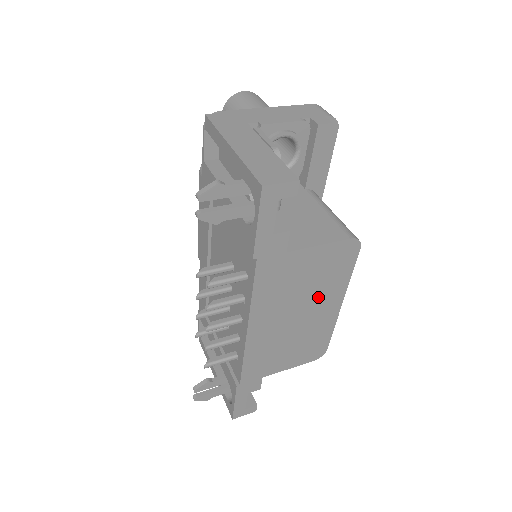
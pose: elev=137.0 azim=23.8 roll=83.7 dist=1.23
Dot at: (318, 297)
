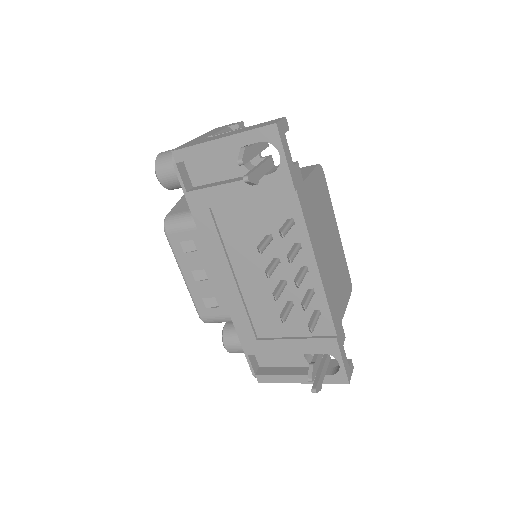
Dot at: (328, 224)
